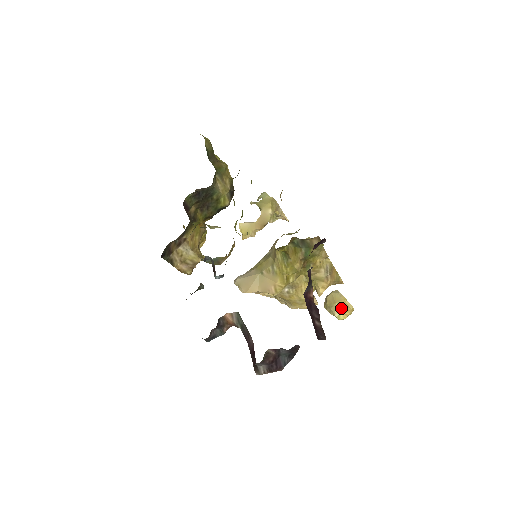
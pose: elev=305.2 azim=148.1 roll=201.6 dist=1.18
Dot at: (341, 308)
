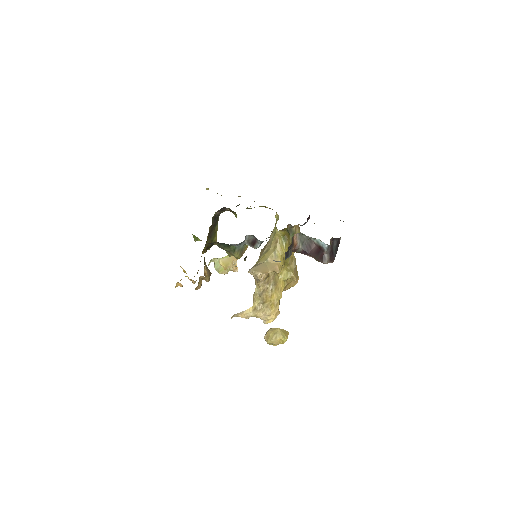
Dot at: (283, 331)
